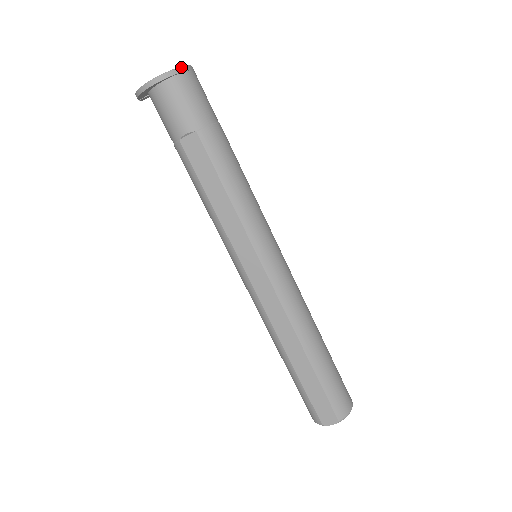
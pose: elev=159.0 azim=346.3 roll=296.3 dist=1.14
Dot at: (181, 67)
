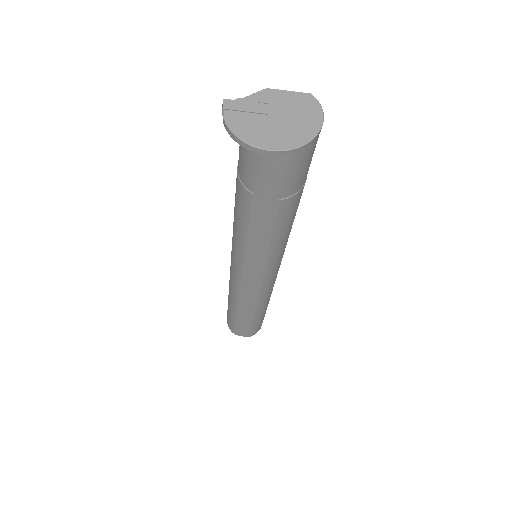
Dot at: (314, 138)
